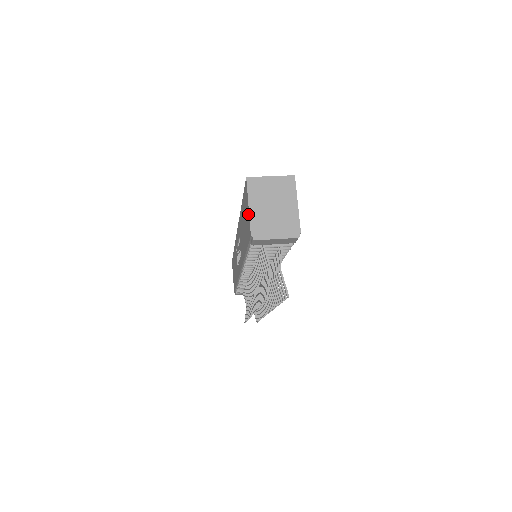
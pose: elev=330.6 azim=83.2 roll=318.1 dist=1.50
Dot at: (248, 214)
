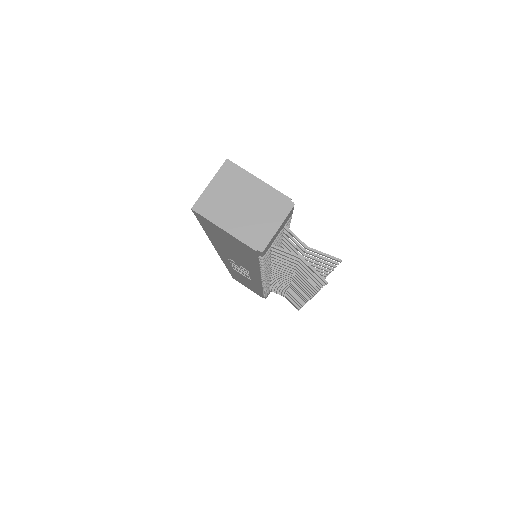
Dot at: (230, 237)
